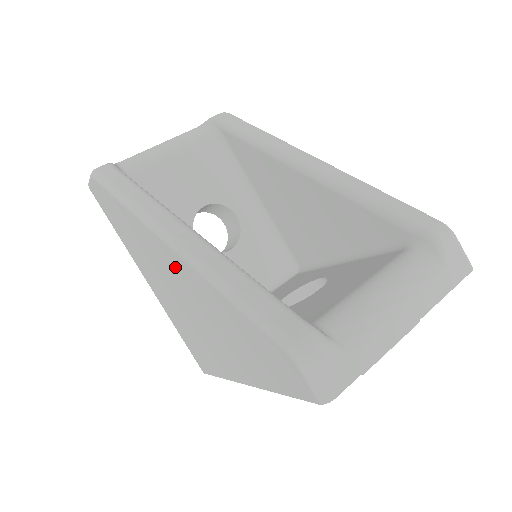
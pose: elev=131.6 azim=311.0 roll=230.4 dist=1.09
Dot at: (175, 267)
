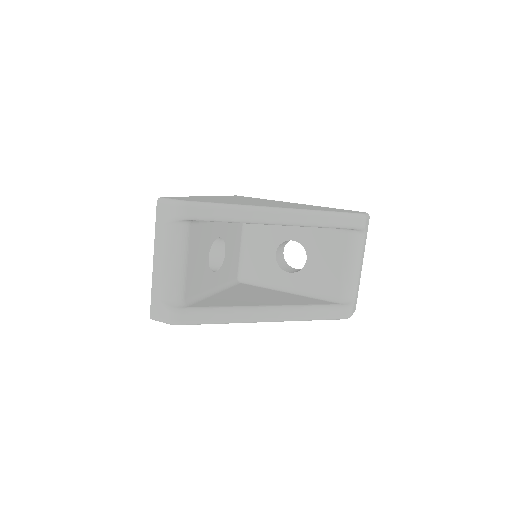
Dot at: occluded
